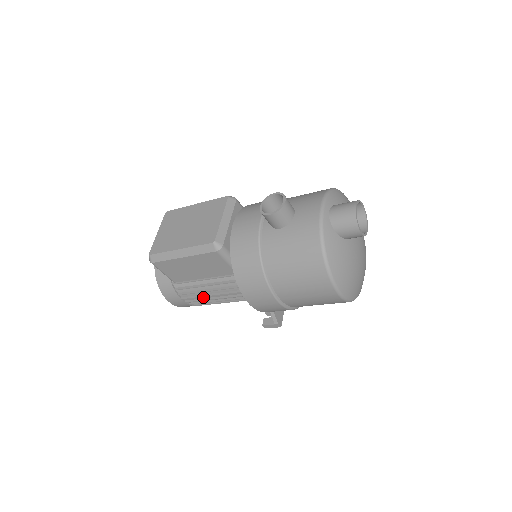
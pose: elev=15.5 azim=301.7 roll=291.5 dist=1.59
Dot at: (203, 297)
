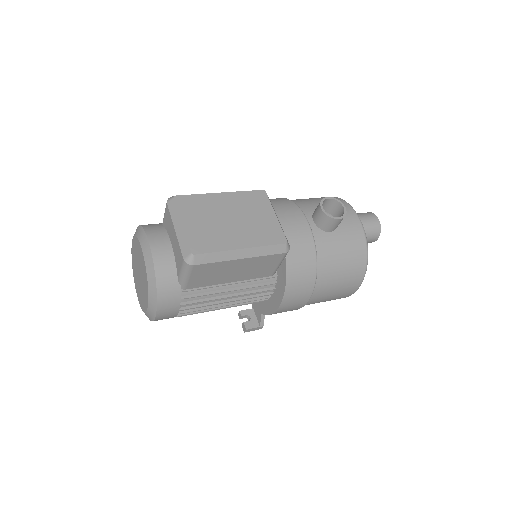
Dot at: (207, 305)
